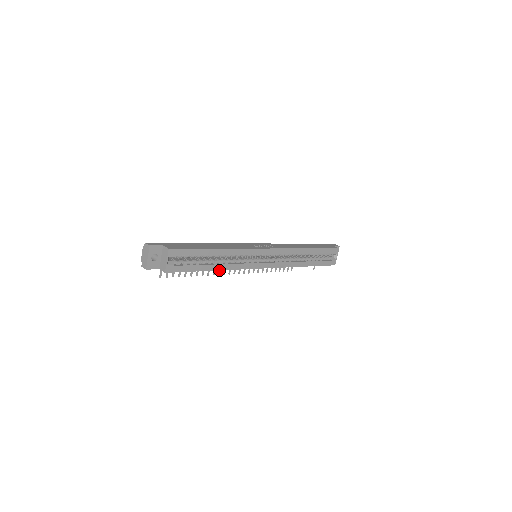
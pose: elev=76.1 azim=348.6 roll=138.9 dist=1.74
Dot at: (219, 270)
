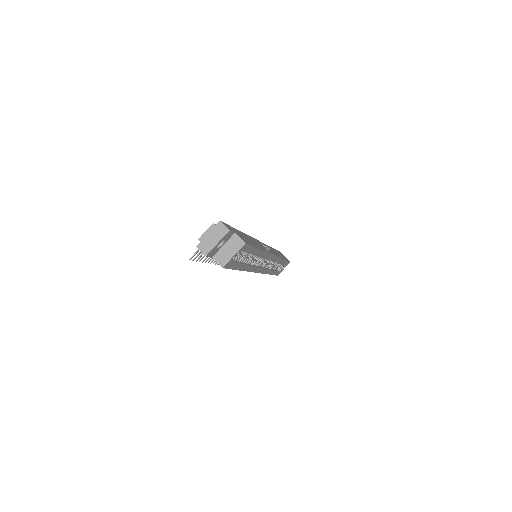
Dot at: occluded
